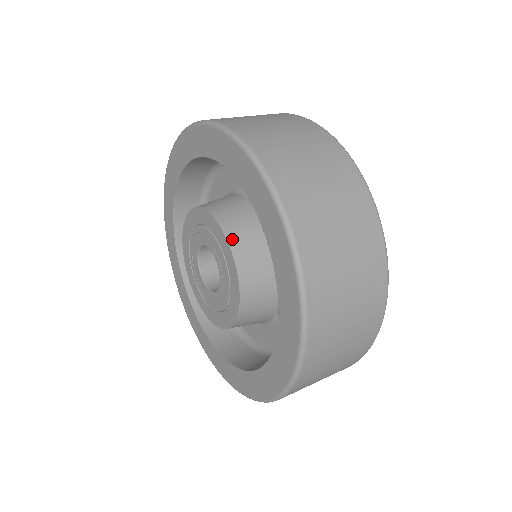
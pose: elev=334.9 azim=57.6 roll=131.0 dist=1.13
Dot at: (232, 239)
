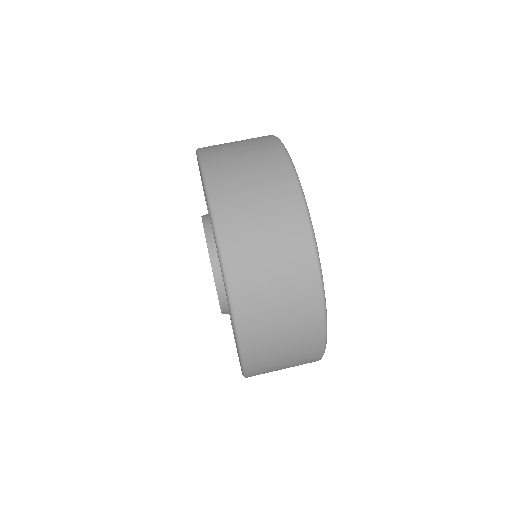
Dot at: occluded
